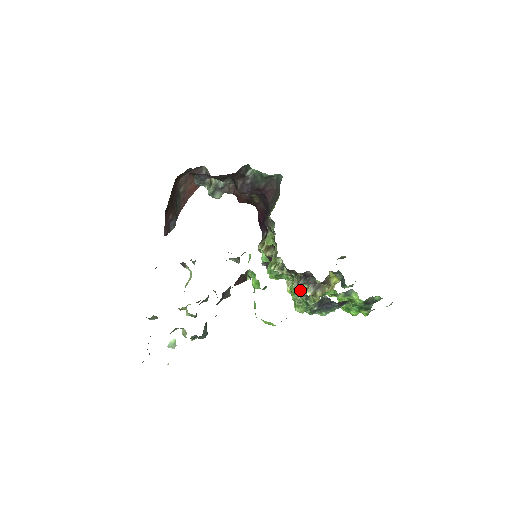
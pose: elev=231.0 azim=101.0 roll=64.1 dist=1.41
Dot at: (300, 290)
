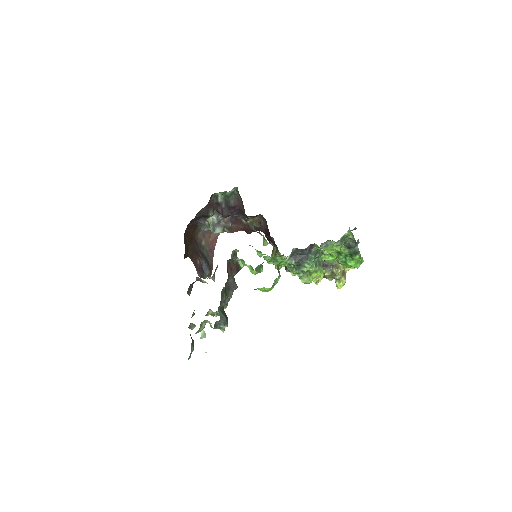
Dot at: (320, 276)
